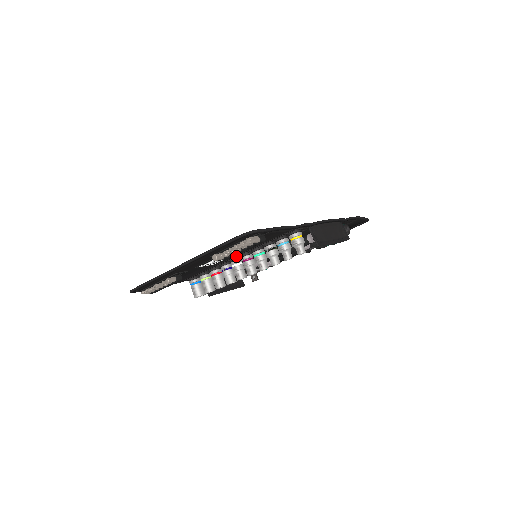
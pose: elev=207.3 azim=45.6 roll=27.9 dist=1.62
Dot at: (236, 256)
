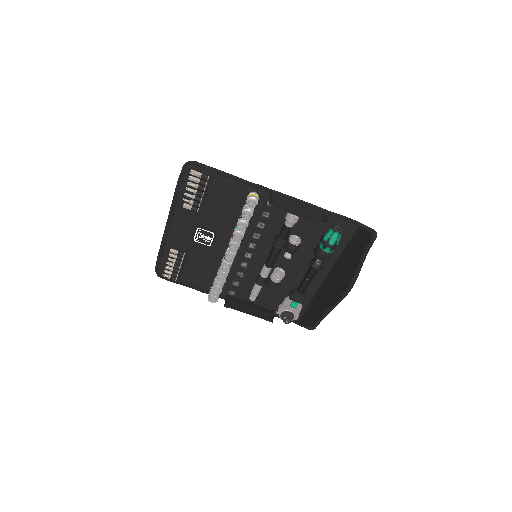
Dot at: (228, 241)
